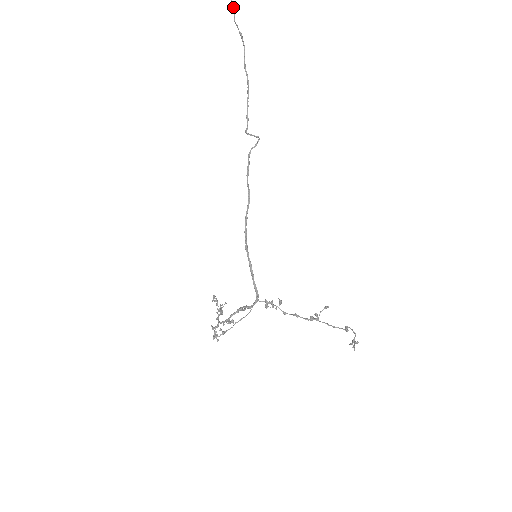
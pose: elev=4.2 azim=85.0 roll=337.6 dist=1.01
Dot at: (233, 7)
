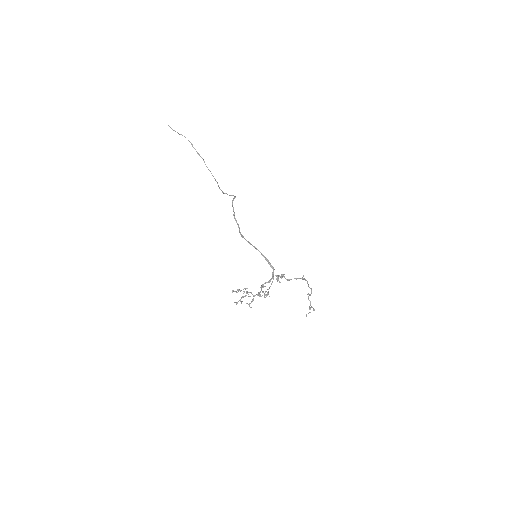
Dot at: occluded
